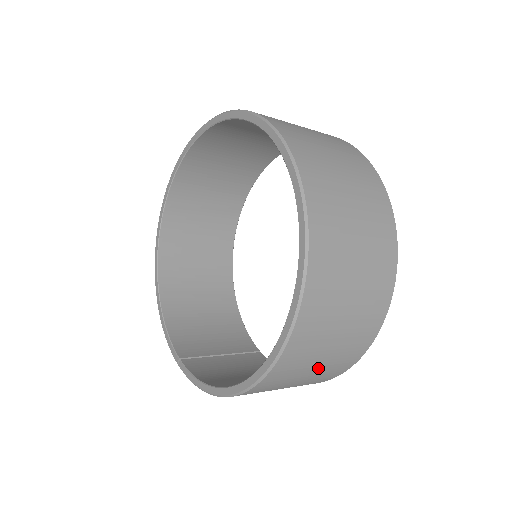
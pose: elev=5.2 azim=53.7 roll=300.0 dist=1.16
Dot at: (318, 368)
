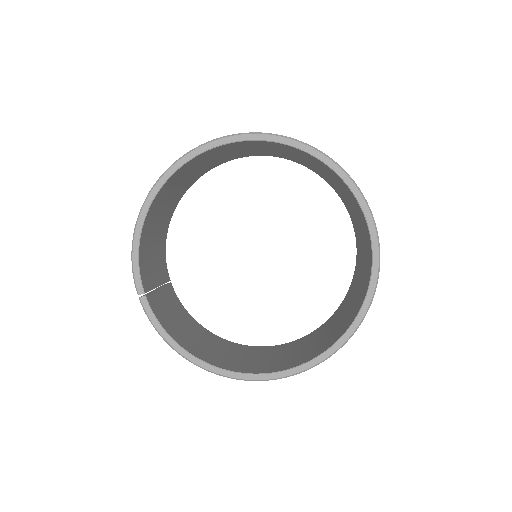
Dot at: occluded
